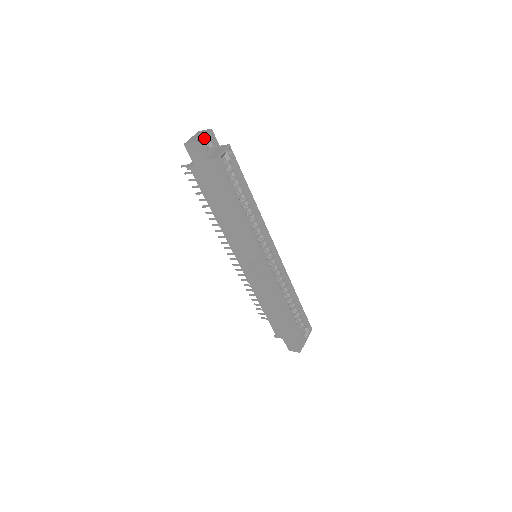
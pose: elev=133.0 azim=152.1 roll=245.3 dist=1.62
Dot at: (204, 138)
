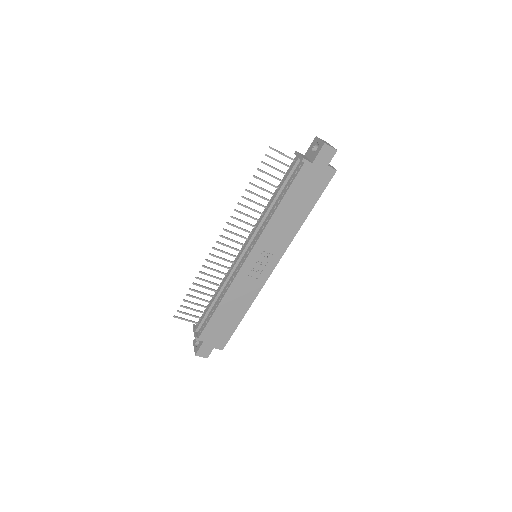
Dot at: occluded
